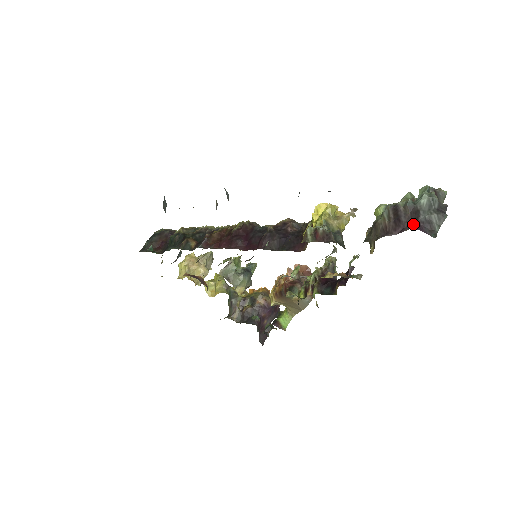
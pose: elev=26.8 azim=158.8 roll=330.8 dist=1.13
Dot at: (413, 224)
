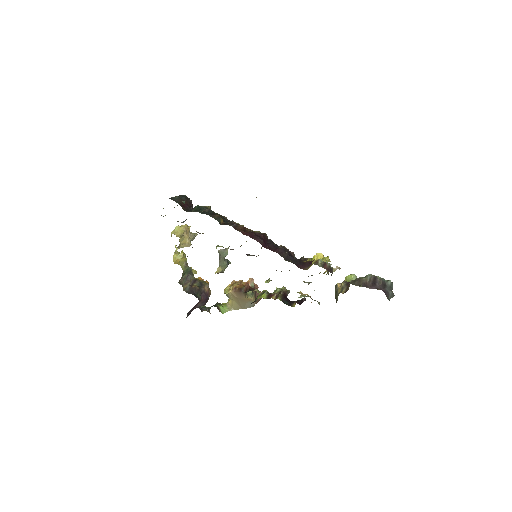
Dot at: (382, 289)
